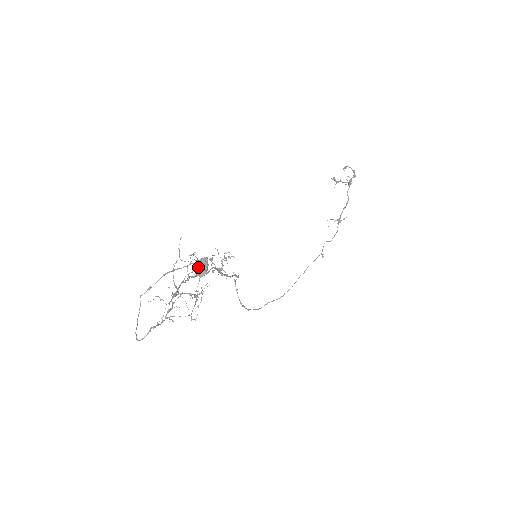
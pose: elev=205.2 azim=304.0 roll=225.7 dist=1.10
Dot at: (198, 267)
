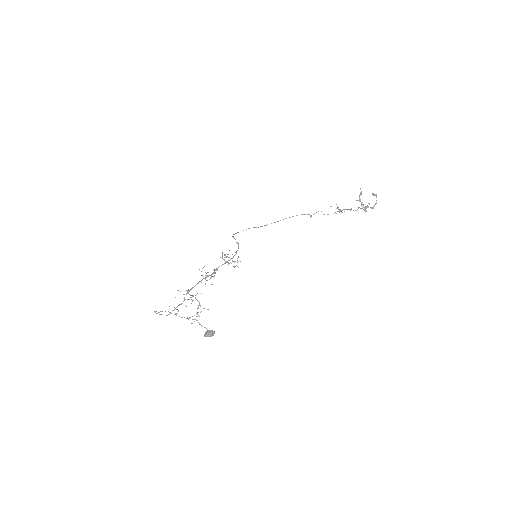
Dot at: (207, 336)
